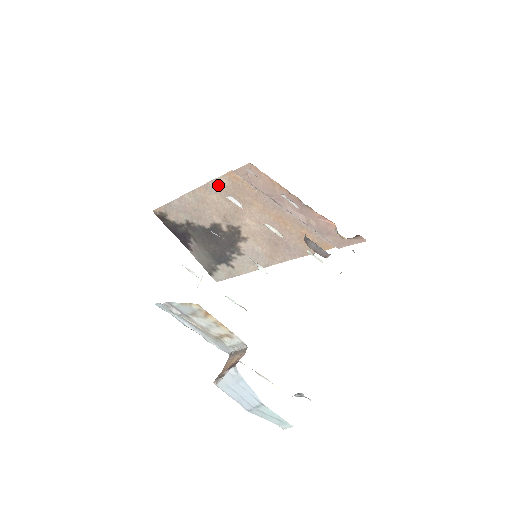
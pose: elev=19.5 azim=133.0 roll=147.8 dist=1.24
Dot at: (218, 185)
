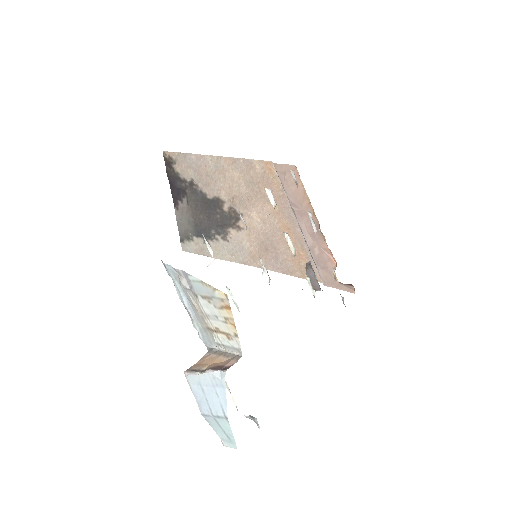
Dot at: (248, 166)
